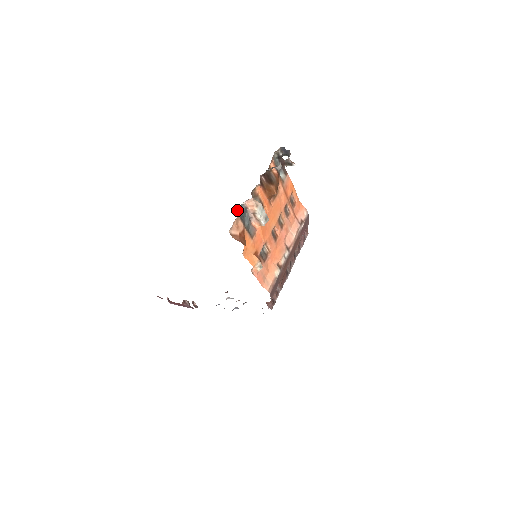
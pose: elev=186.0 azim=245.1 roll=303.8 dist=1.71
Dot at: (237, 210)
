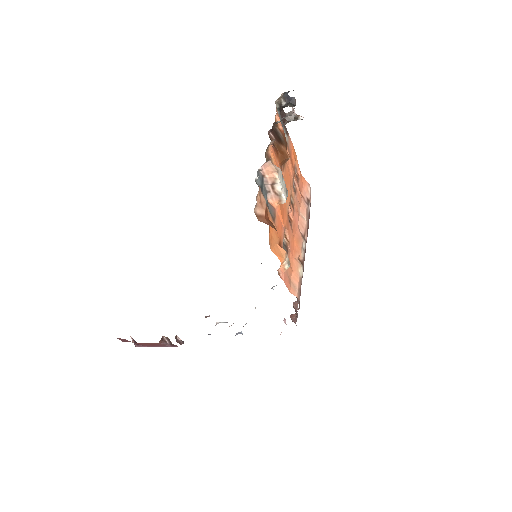
Dot at: occluded
